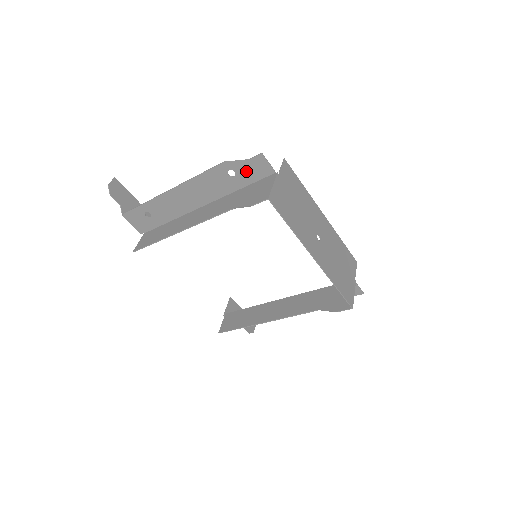
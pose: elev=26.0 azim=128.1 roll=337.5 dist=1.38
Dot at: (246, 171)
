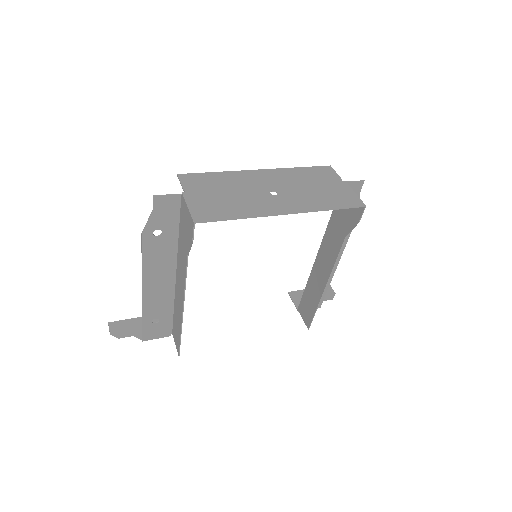
Dot at: (163, 219)
